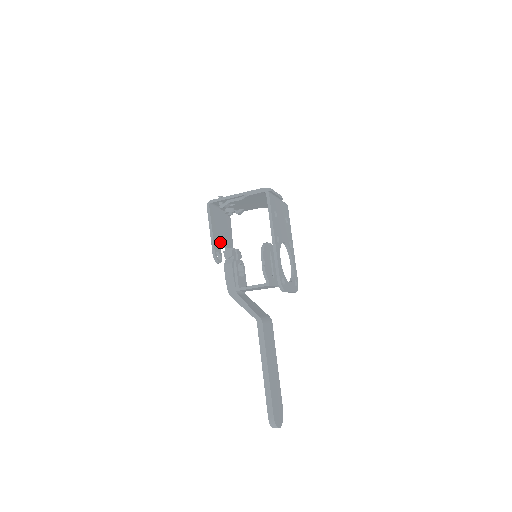
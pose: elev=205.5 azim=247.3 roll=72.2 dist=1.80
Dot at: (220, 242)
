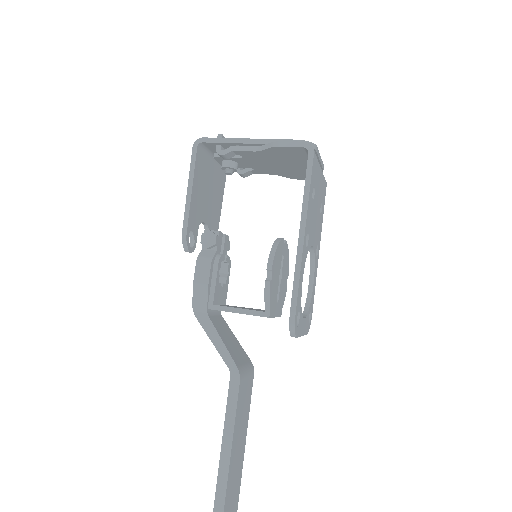
Dot at: (200, 215)
